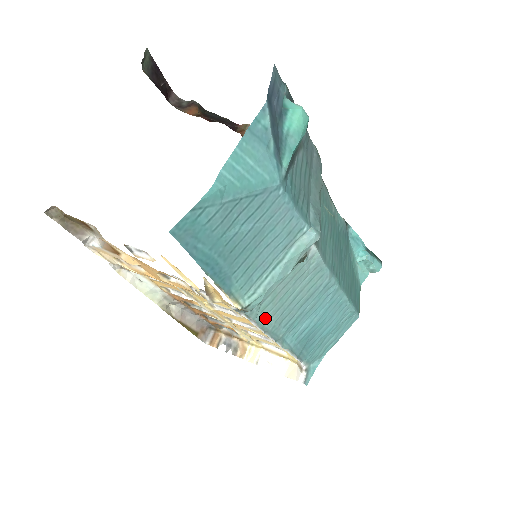
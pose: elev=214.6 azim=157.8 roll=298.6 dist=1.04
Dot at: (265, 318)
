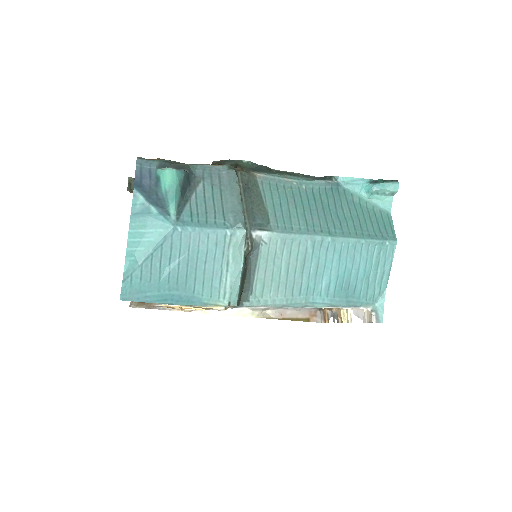
Dot at: (271, 299)
